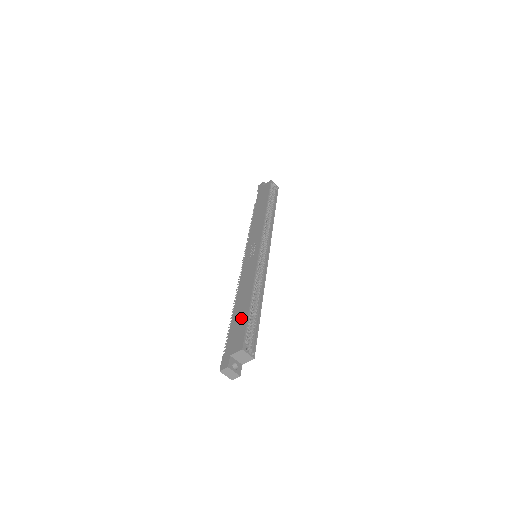
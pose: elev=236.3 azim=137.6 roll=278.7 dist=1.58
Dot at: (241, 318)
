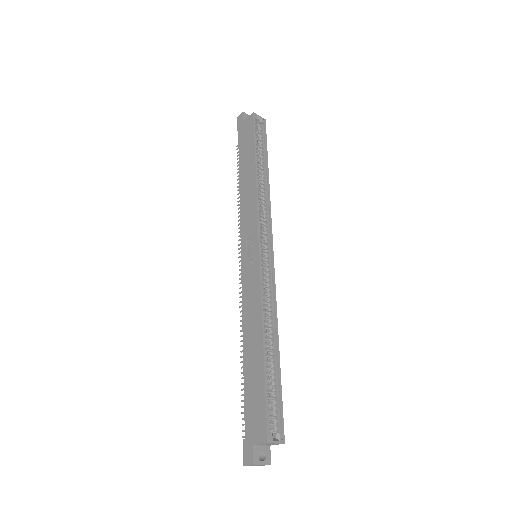
Dot at: (256, 382)
